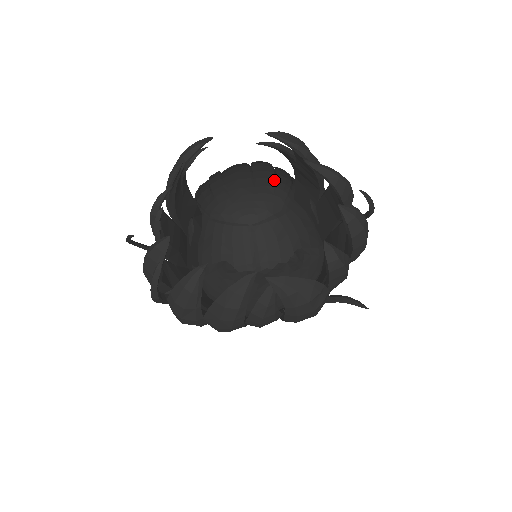
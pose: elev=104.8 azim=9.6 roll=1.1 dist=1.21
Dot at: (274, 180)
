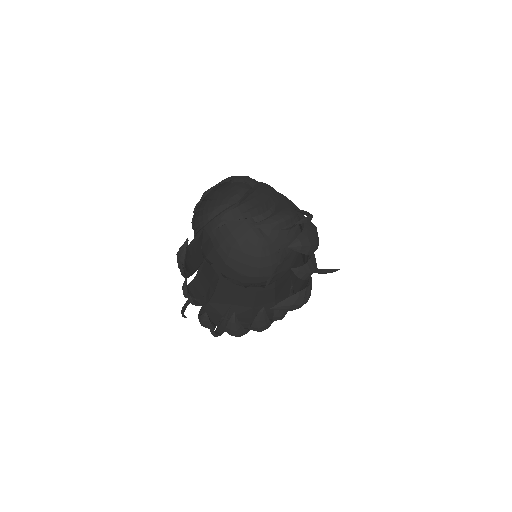
Dot at: (235, 176)
